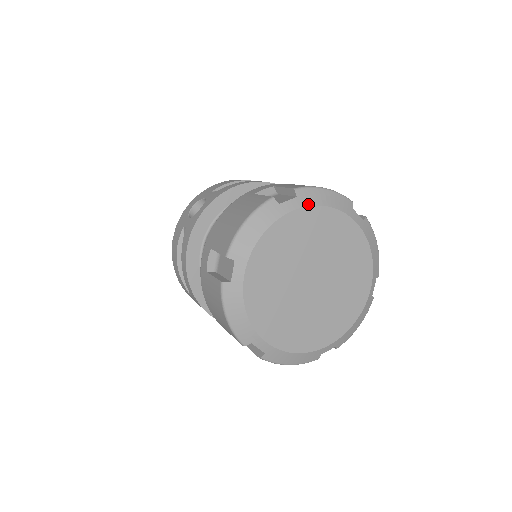
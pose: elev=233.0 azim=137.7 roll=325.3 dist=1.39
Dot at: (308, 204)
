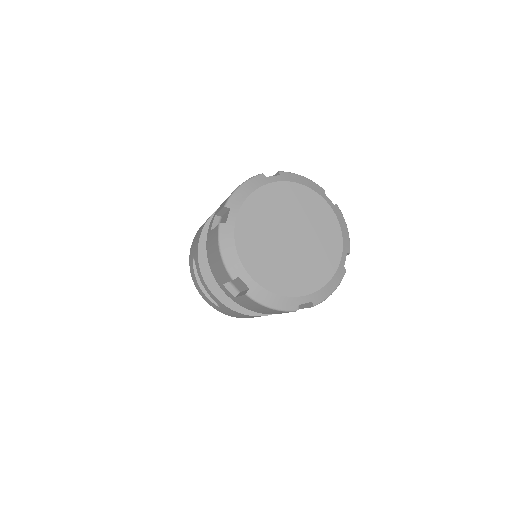
Dot at: (335, 212)
